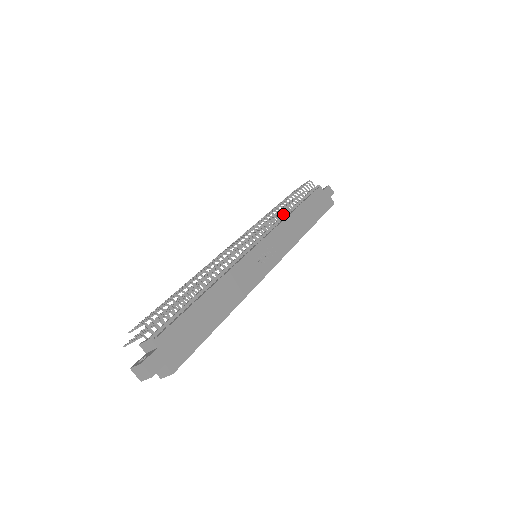
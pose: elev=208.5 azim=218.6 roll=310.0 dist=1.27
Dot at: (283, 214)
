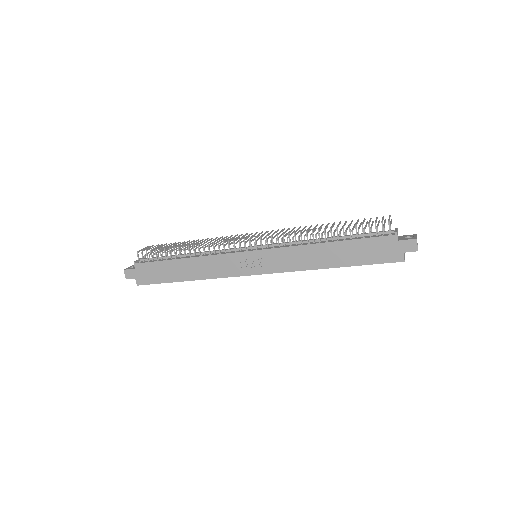
Dot at: (307, 239)
